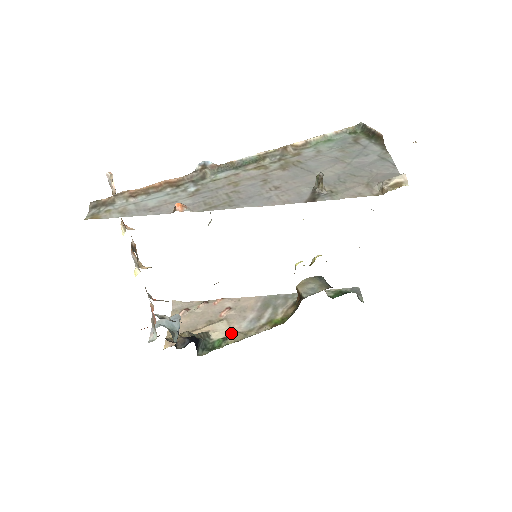
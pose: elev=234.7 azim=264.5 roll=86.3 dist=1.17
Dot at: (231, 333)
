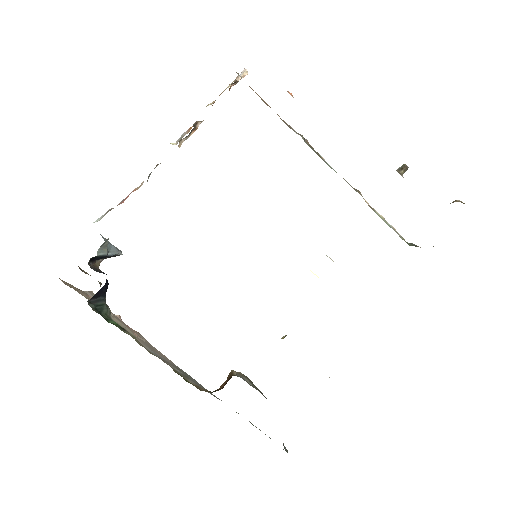
Dot at: (133, 335)
